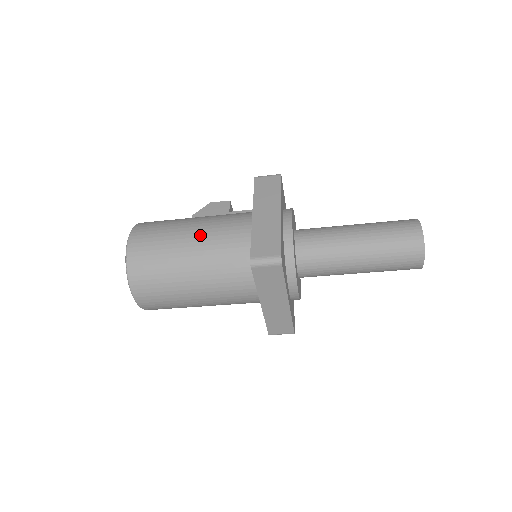
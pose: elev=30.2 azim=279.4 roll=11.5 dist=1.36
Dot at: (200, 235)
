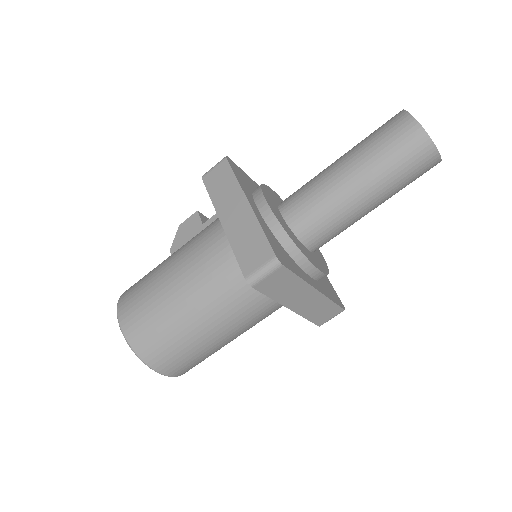
Dot at: (183, 276)
